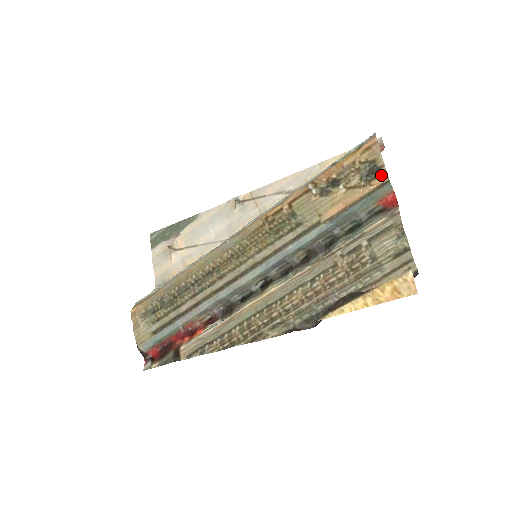
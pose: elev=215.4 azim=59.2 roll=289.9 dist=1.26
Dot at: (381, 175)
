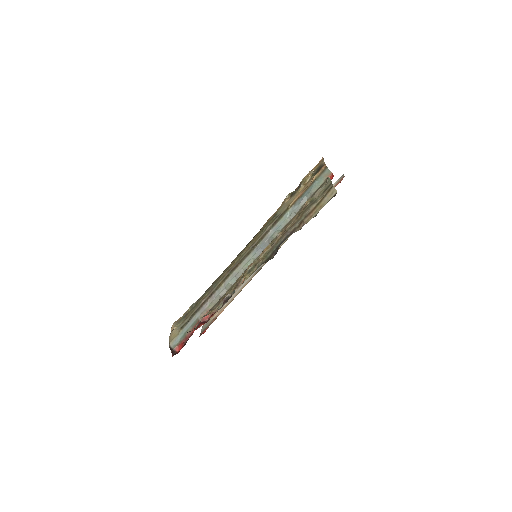
Dot at: (322, 167)
